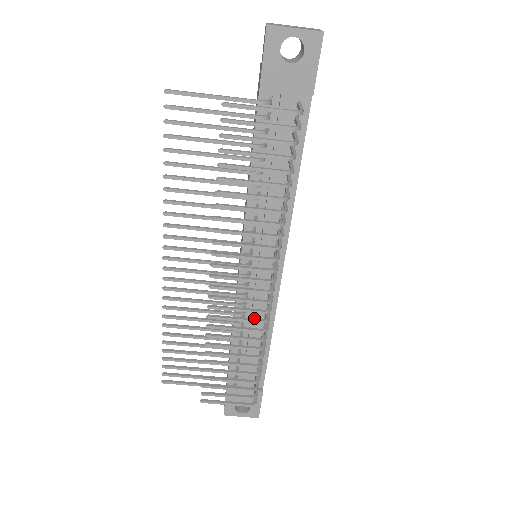
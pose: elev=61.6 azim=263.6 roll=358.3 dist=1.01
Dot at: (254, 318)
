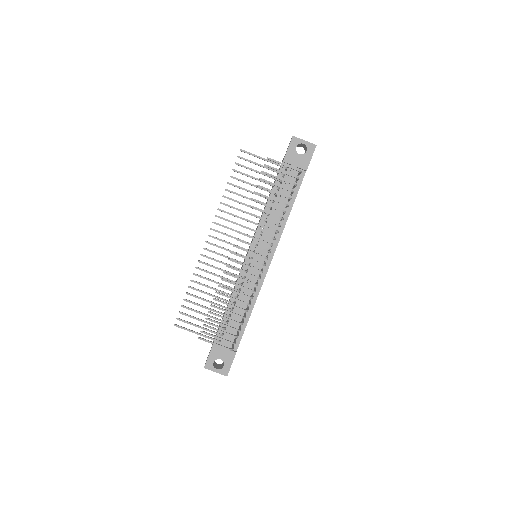
Dot at: (246, 291)
